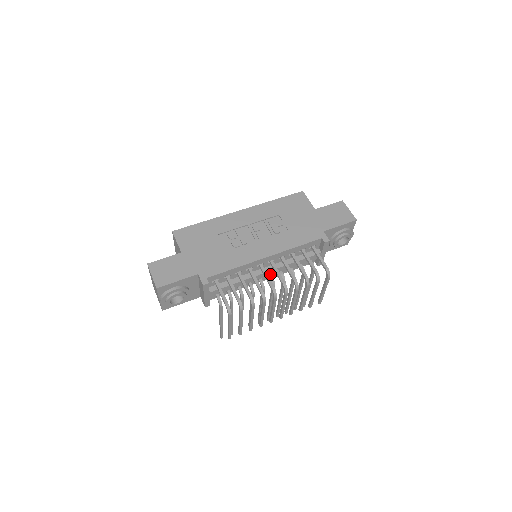
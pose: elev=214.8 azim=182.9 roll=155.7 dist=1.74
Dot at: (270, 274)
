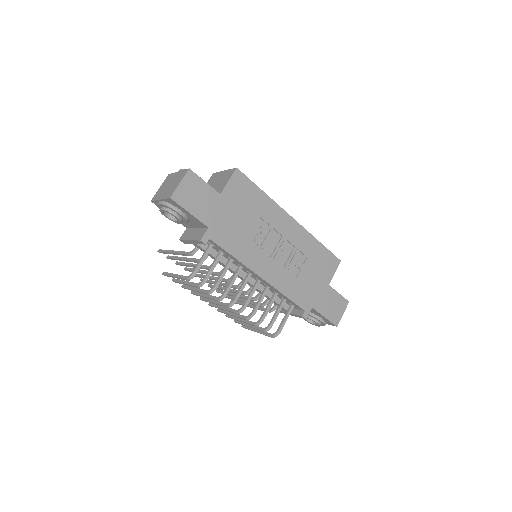
Dot at: occluded
